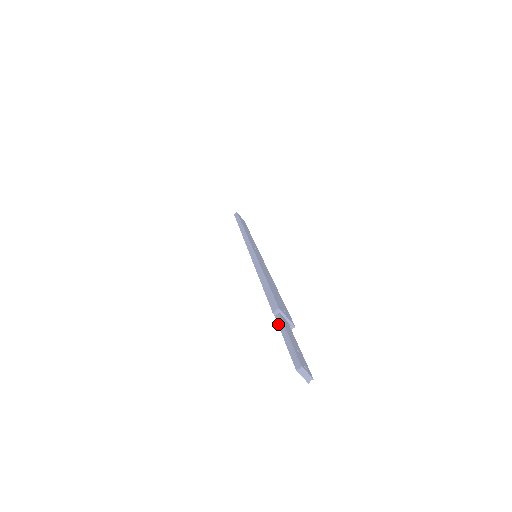
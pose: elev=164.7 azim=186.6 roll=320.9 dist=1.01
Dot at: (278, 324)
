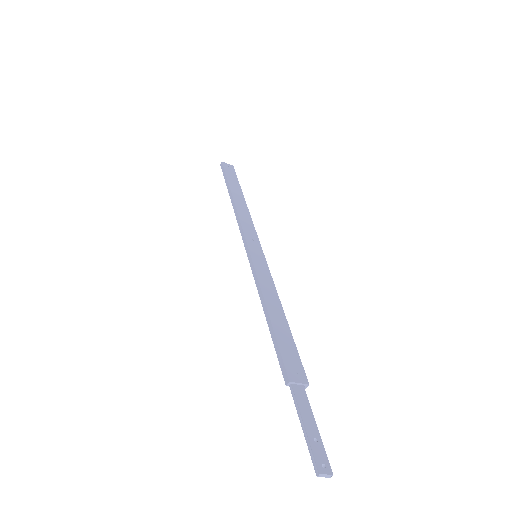
Dot at: occluded
